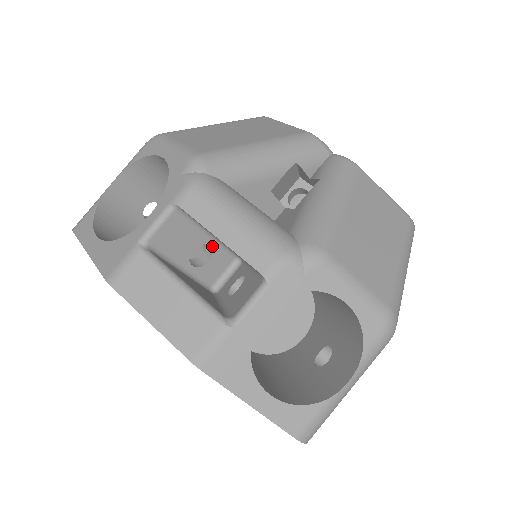
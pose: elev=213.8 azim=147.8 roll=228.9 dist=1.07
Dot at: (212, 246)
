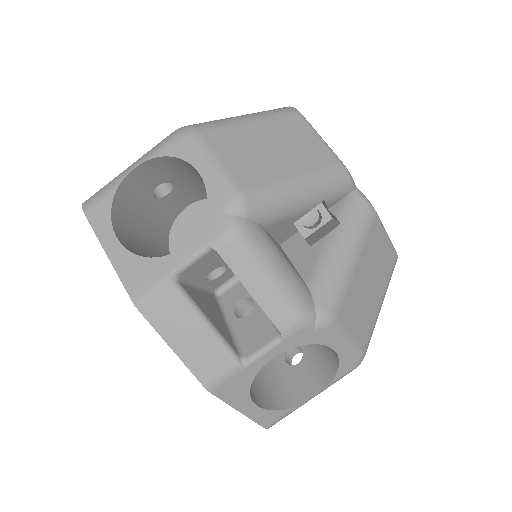
Dot at: occluded
